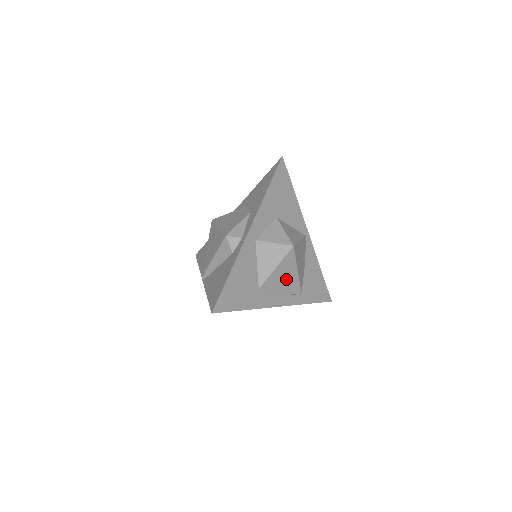
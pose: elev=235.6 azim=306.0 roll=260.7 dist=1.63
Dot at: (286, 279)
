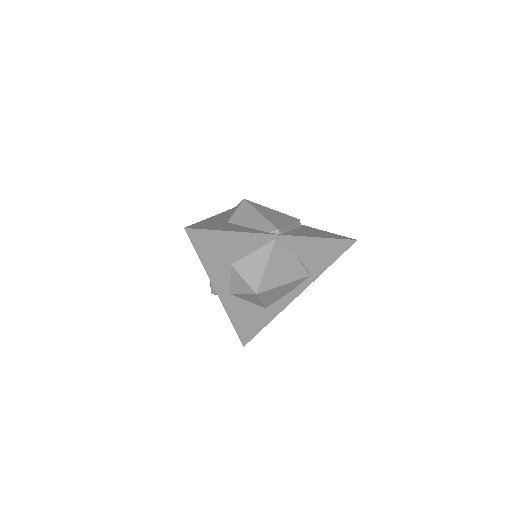
Dot at: (281, 291)
